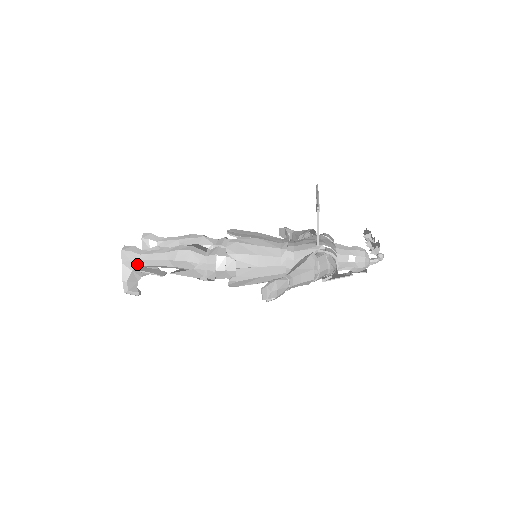
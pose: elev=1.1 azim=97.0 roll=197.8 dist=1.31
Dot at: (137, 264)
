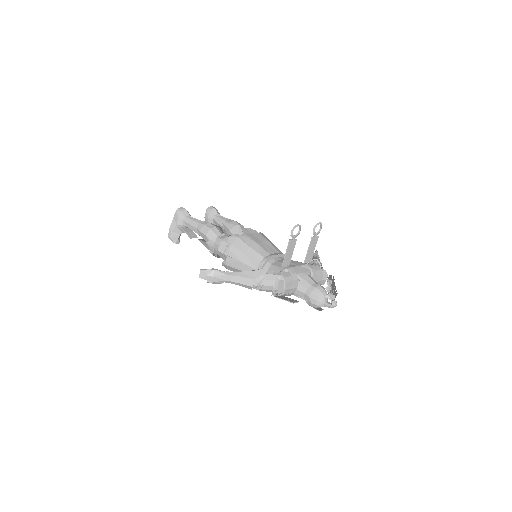
Dot at: (181, 222)
